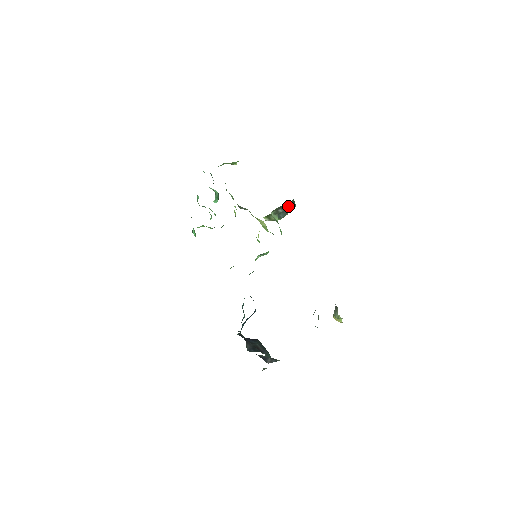
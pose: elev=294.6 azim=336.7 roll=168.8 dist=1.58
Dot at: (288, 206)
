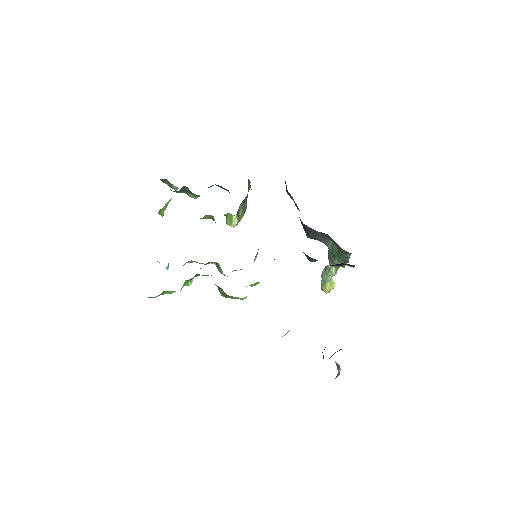
Dot at: (248, 188)
